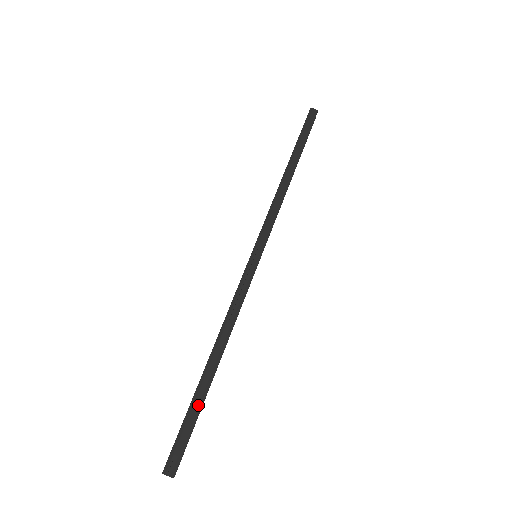
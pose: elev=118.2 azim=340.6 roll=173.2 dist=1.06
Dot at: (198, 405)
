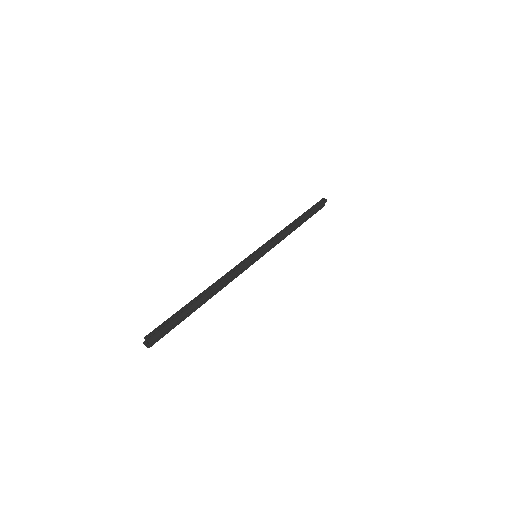
Dot at: (184, 312)
